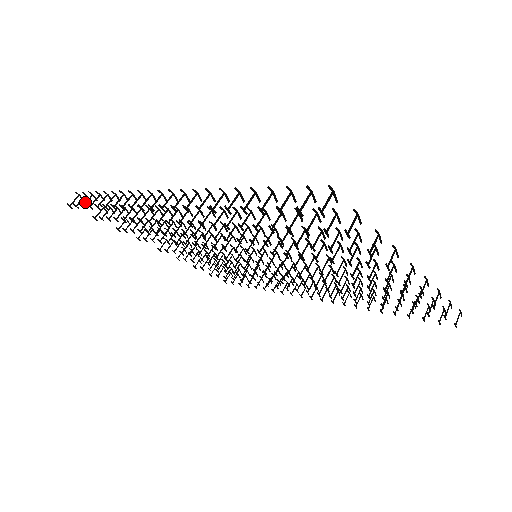
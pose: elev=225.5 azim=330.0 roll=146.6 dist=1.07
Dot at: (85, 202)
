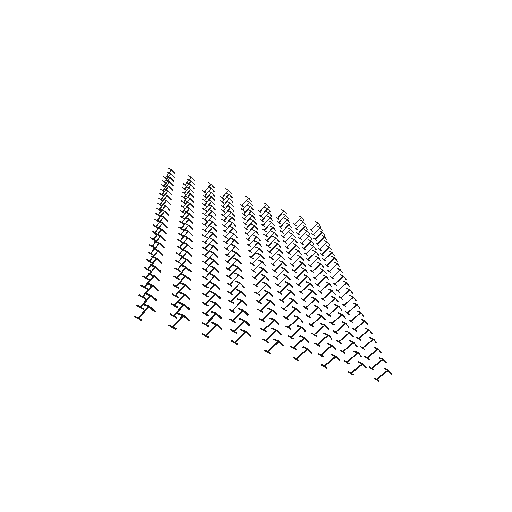
Dot at: (165, 183)
